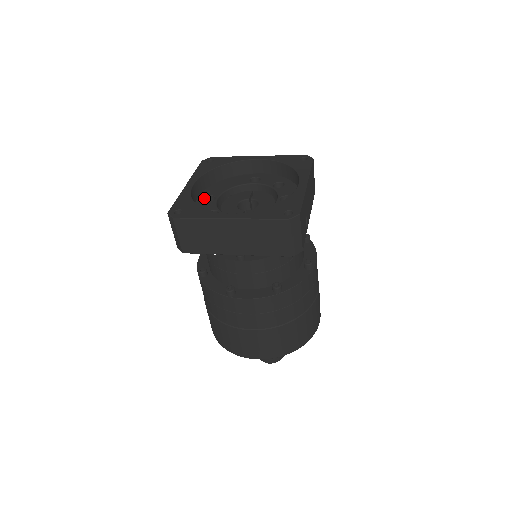
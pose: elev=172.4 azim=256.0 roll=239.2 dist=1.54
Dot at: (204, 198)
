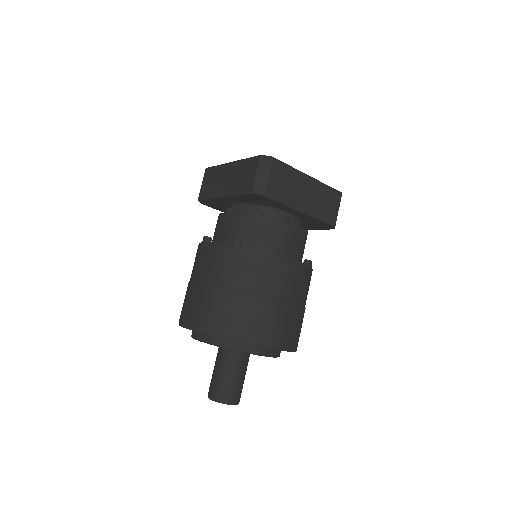
Dot at: occluded
